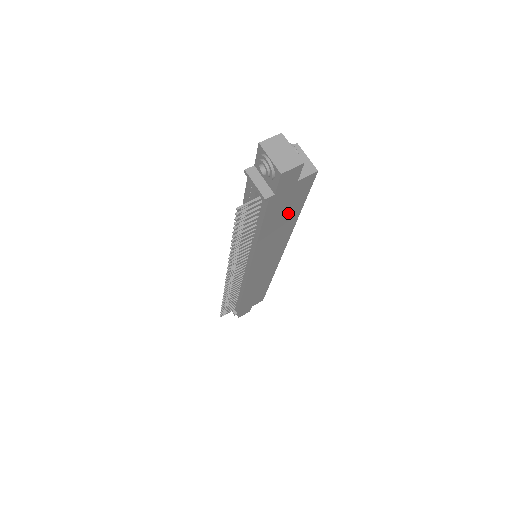
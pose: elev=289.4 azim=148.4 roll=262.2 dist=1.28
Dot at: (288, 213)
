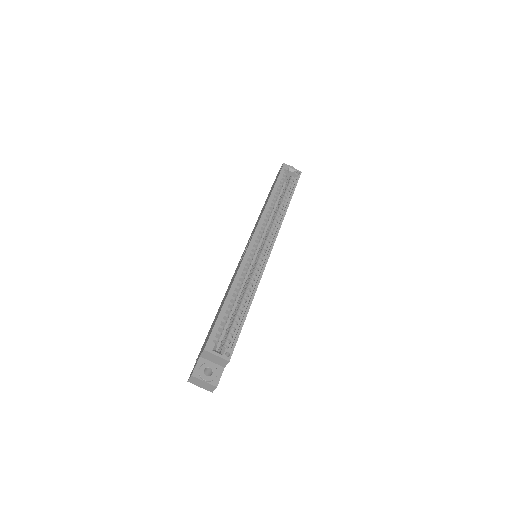
Dot at: occluded
